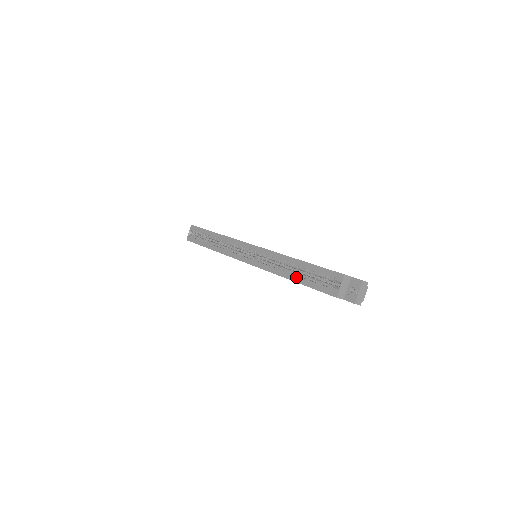
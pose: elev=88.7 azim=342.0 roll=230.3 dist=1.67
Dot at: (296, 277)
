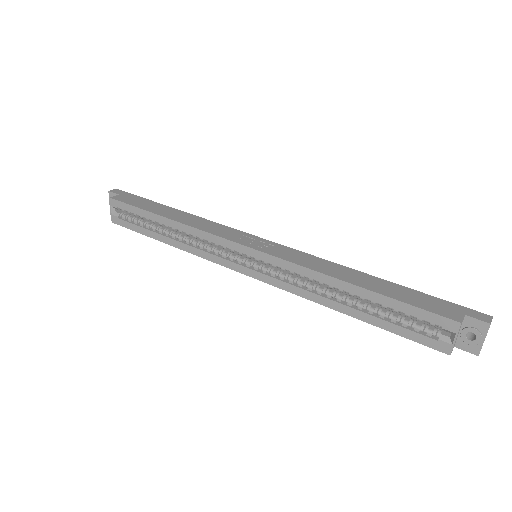
Dot at: (357, 312)
